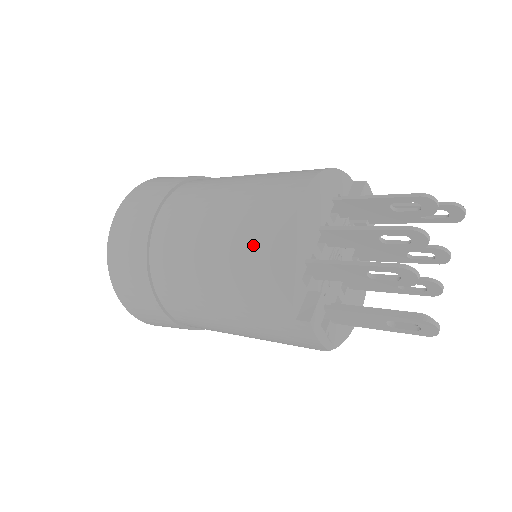
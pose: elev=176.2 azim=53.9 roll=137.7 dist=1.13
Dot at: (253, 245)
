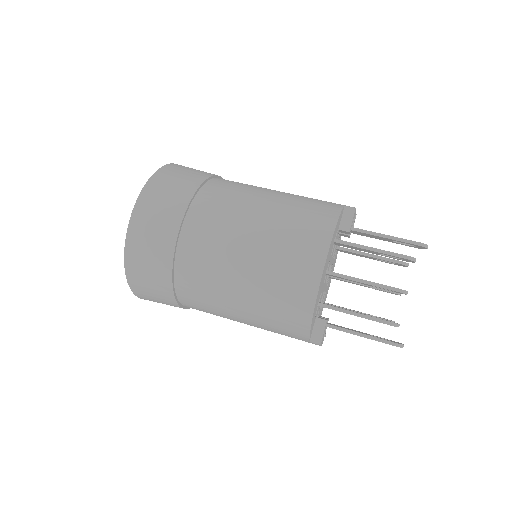
Dot at: (282, 303)
